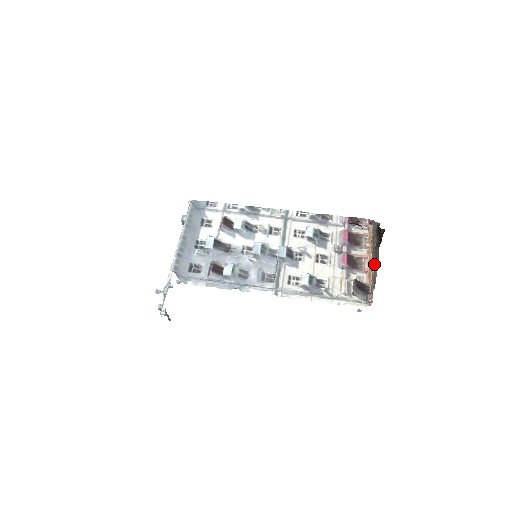
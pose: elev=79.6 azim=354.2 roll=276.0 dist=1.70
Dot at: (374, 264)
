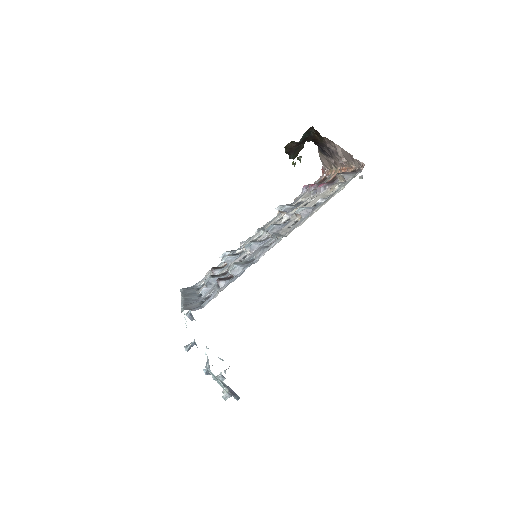
Dot at: (341, 159)
